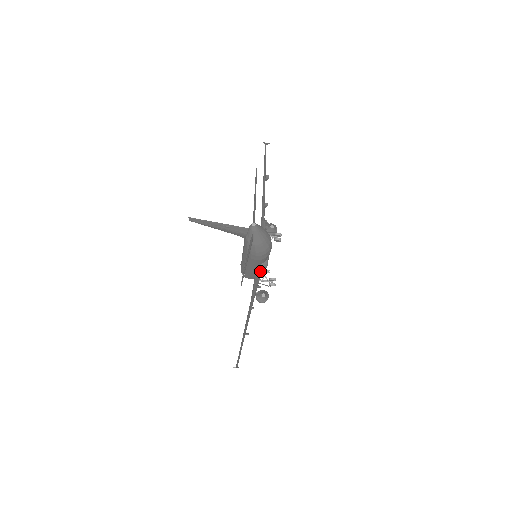
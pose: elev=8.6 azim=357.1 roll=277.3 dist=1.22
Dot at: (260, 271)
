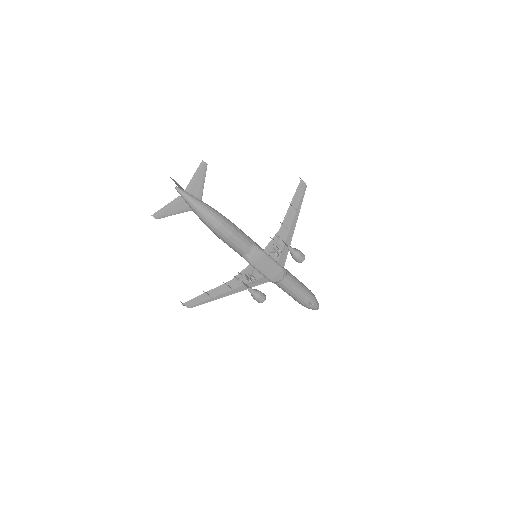
Dot at: (251, 267)
